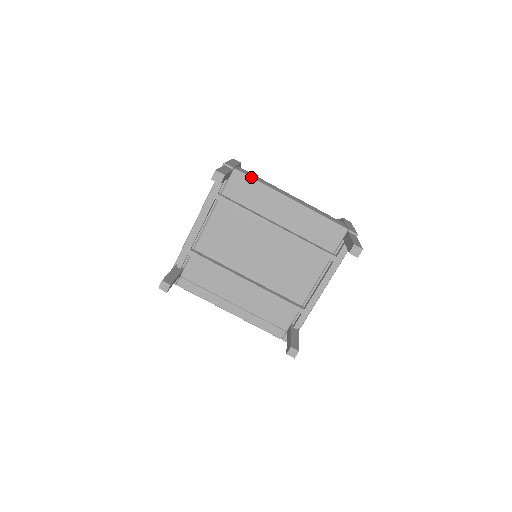
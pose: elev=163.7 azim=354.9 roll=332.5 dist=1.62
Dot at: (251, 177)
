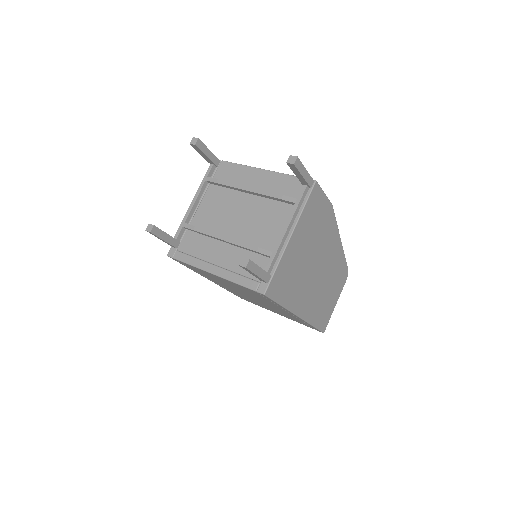
Dot at: occluded
